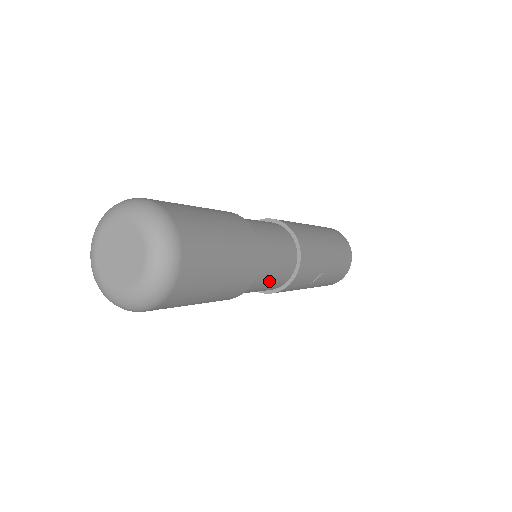
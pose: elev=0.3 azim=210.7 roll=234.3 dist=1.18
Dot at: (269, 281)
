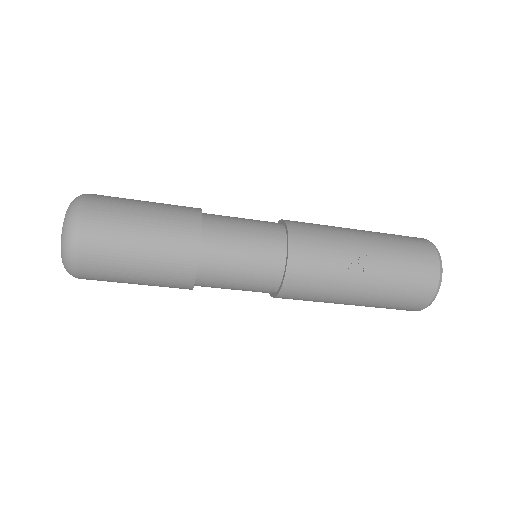
Dot at: (243, 254)
